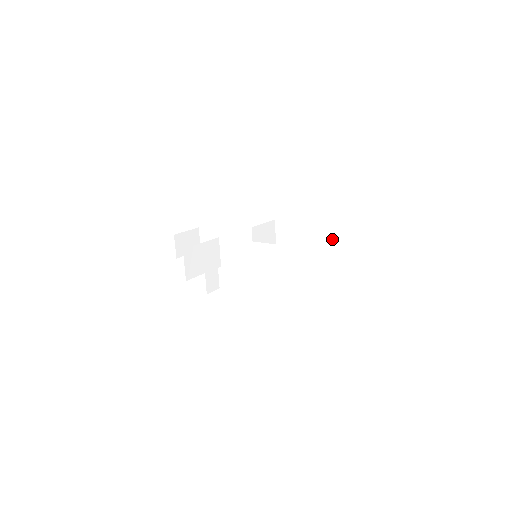
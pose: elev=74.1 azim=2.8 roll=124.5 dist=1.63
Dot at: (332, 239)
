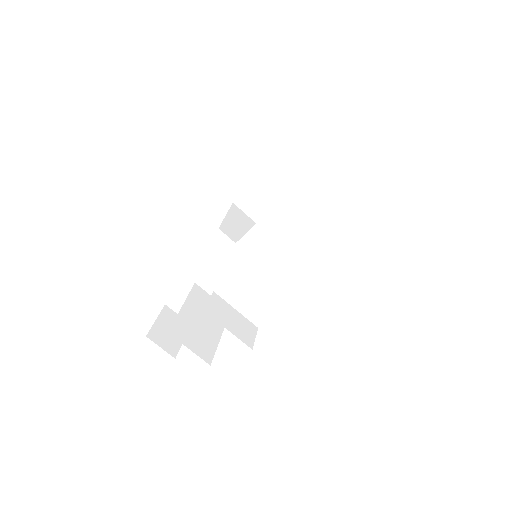
Dot at: (315, 151)
